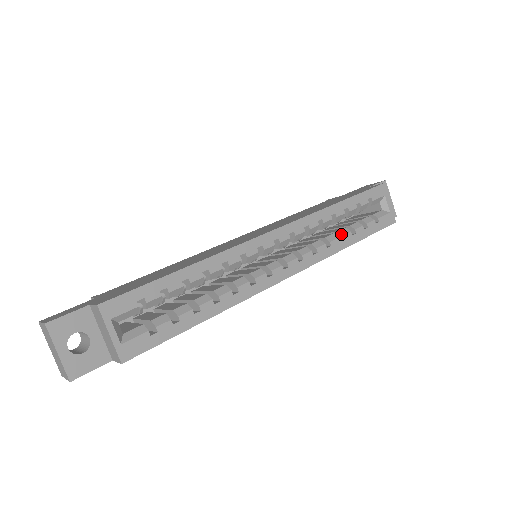
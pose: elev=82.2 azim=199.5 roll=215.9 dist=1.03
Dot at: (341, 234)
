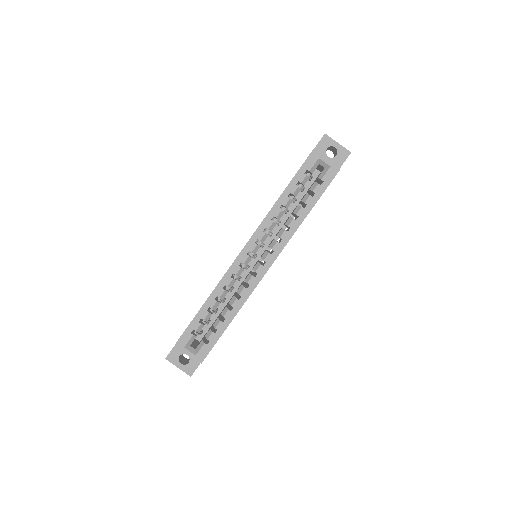
Dot at: (295, 214)
